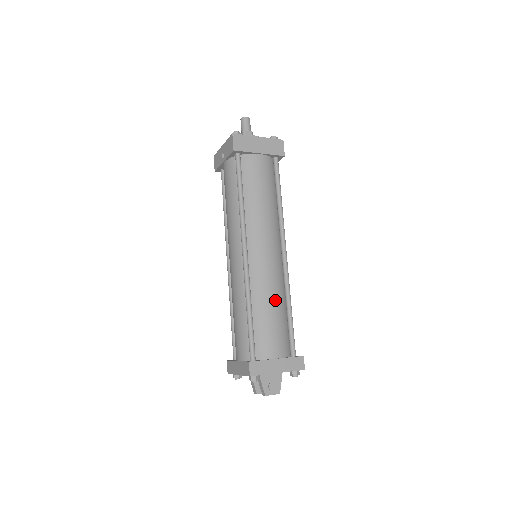
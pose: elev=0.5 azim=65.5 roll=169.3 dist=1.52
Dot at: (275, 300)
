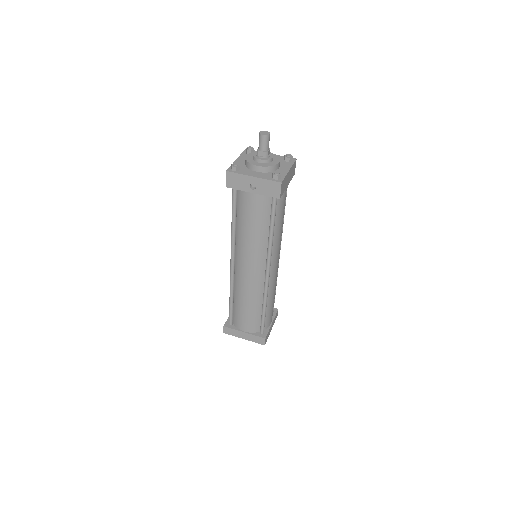
Dot at: occluded
